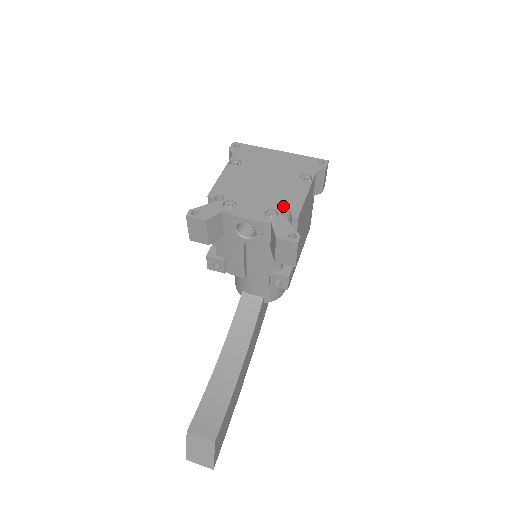
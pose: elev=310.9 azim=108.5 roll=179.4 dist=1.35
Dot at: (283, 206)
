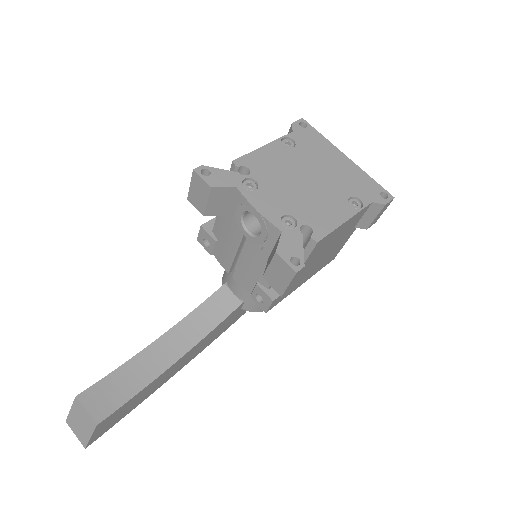
Dot at: (308, 220)
